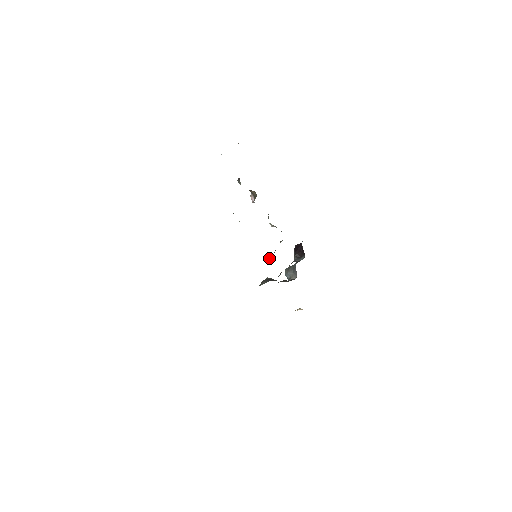
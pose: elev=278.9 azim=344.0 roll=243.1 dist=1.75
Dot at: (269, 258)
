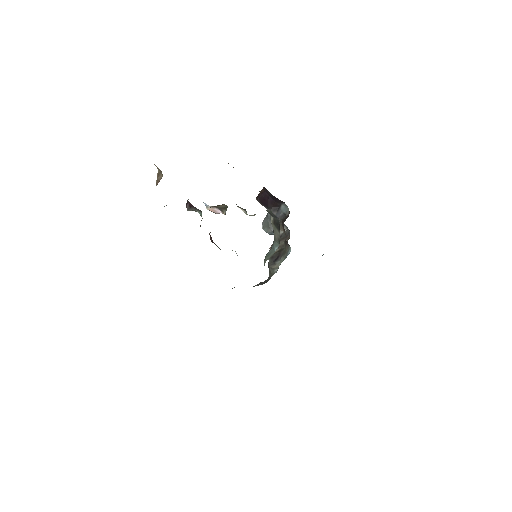
Dot at: (277, 247)
